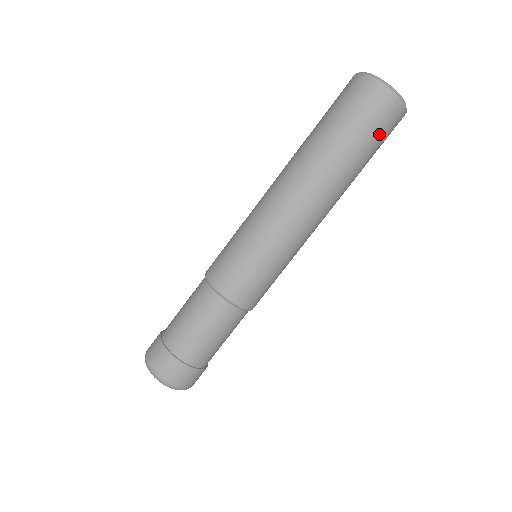
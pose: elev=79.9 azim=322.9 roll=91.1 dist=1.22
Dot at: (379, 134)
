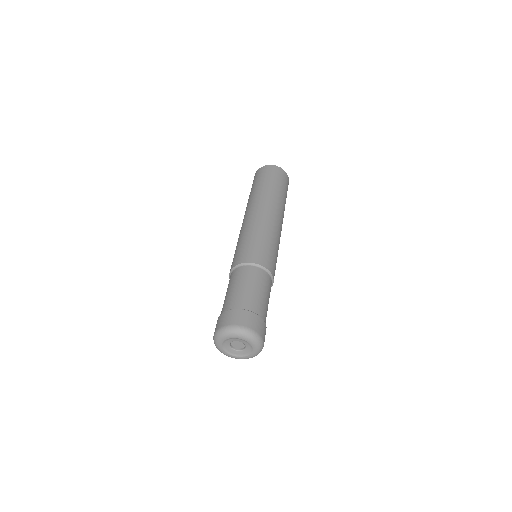
Dot at: (285, 185)
